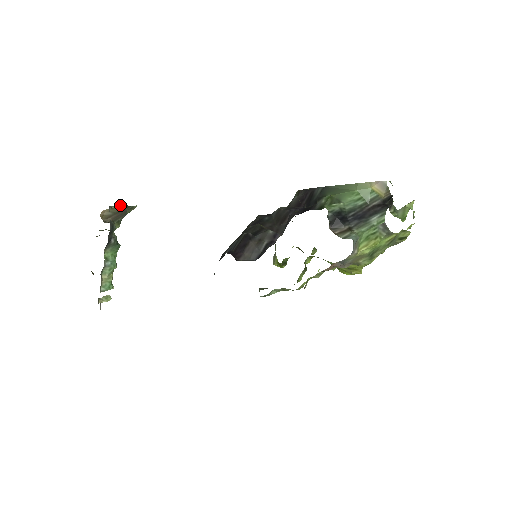
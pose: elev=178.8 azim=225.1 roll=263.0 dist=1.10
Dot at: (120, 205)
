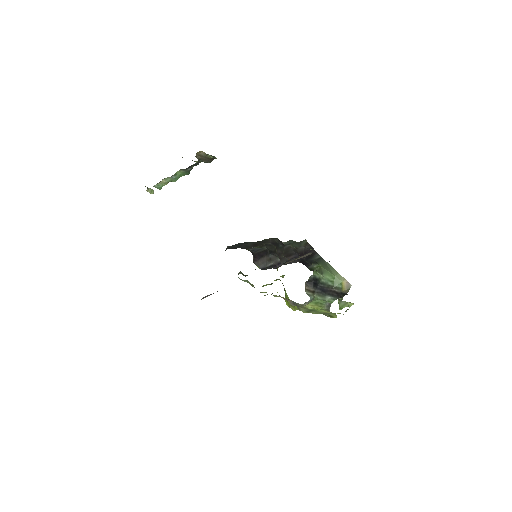
Dot at: occluded
